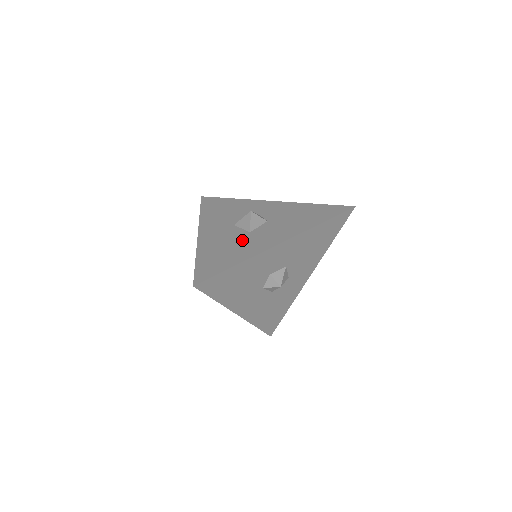
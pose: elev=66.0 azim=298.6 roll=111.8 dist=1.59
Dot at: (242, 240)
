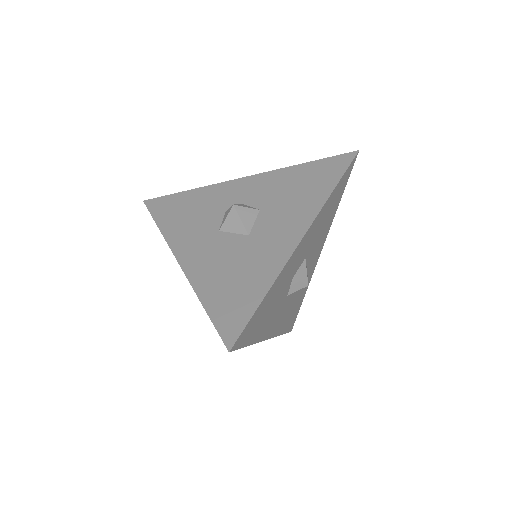
Dot at: (247, 251)
